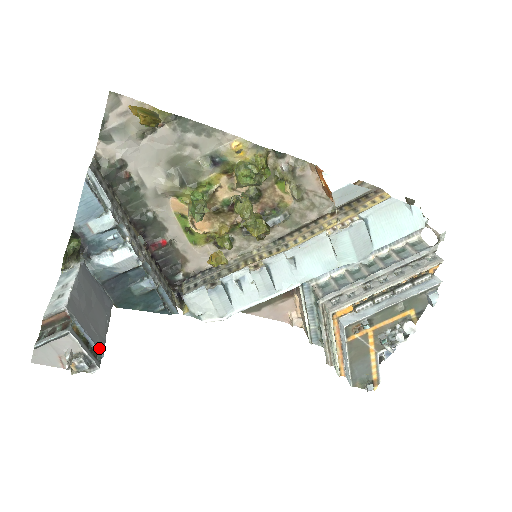
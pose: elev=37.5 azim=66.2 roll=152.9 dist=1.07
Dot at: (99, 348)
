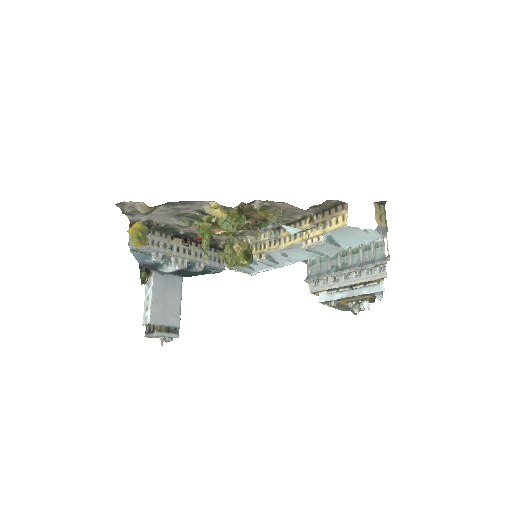
Dot at: (176, 326)
